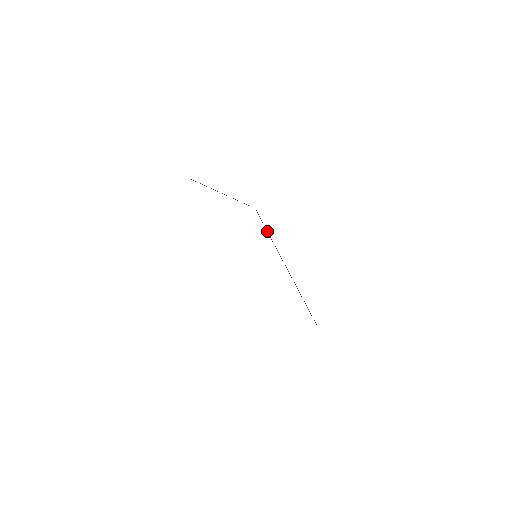
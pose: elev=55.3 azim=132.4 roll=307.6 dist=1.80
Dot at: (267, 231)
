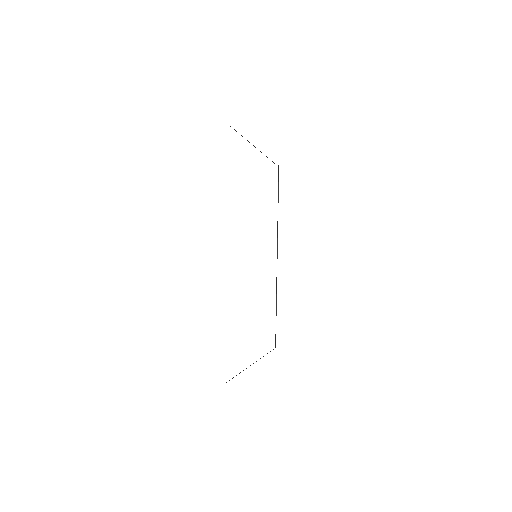
Dot at: occluded
